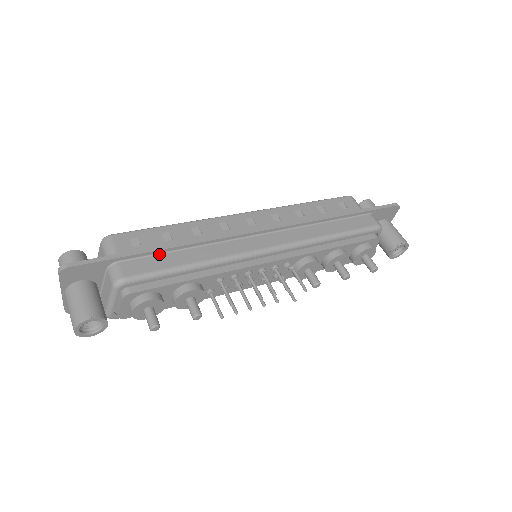
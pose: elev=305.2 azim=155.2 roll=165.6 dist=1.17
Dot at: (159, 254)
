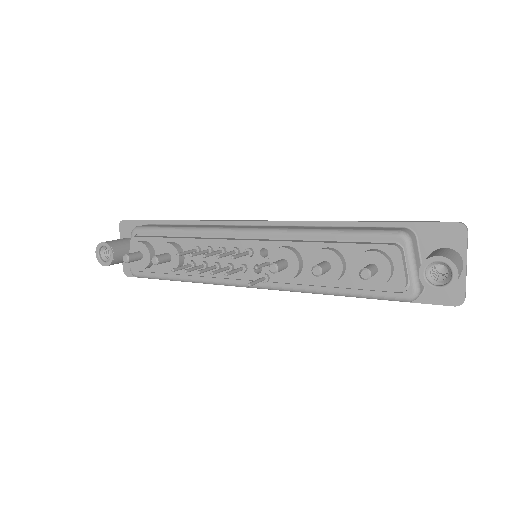
Dot at: occluded
